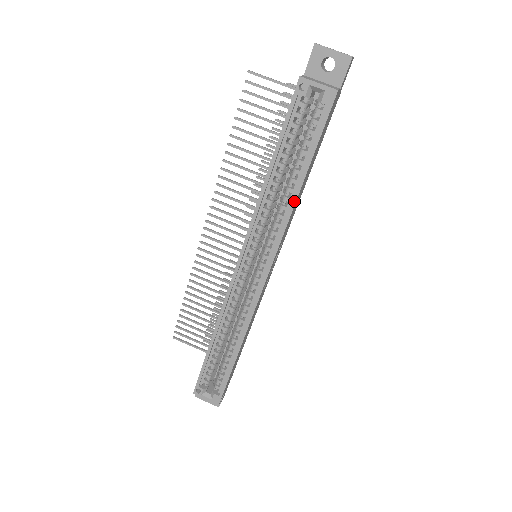
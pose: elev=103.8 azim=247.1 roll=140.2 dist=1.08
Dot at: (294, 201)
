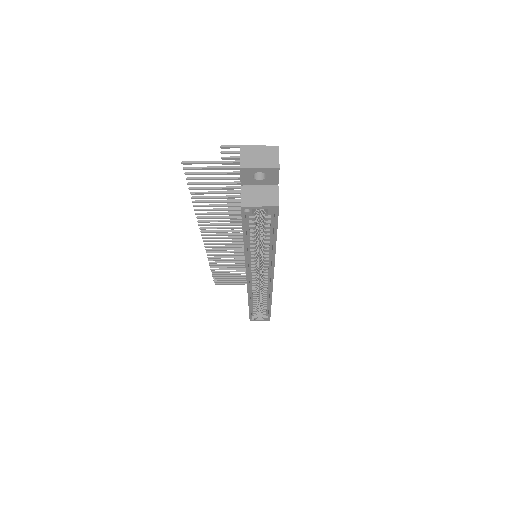
Dot at: (274, 253)
